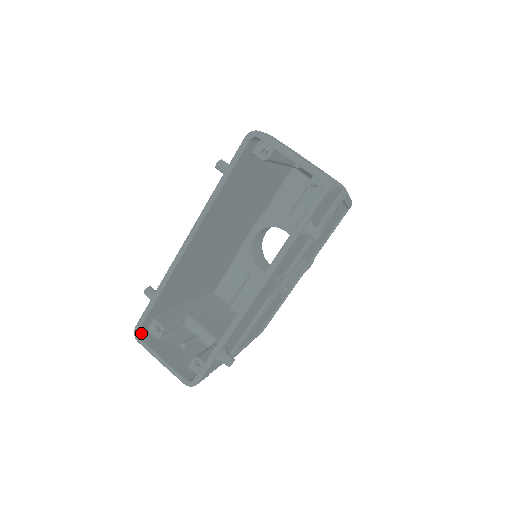
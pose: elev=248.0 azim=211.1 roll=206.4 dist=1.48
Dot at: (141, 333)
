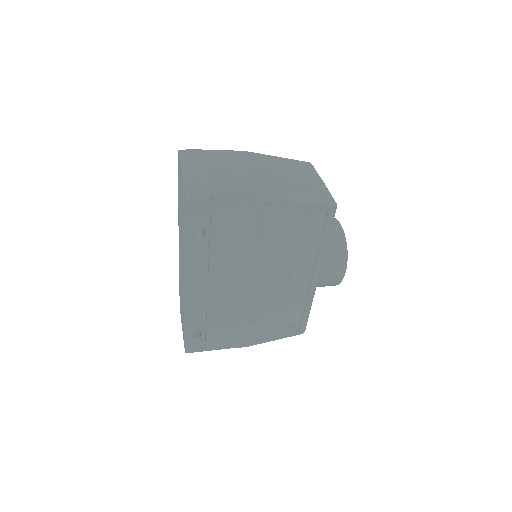
Dot at: (184, 307)
